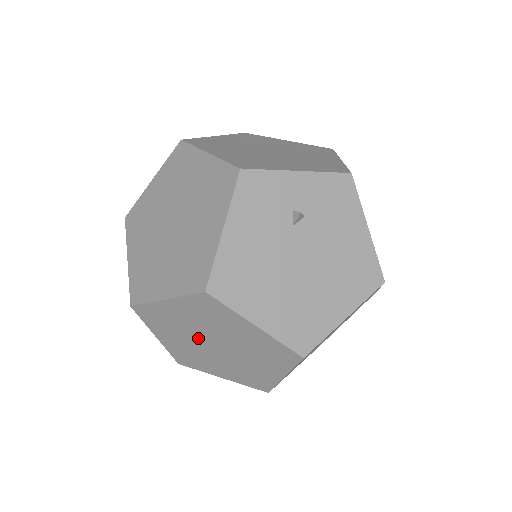
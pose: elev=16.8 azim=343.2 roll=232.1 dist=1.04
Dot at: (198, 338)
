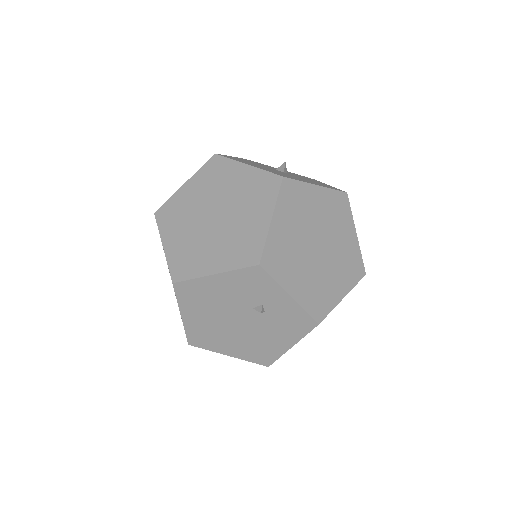
Dot at: occluded
